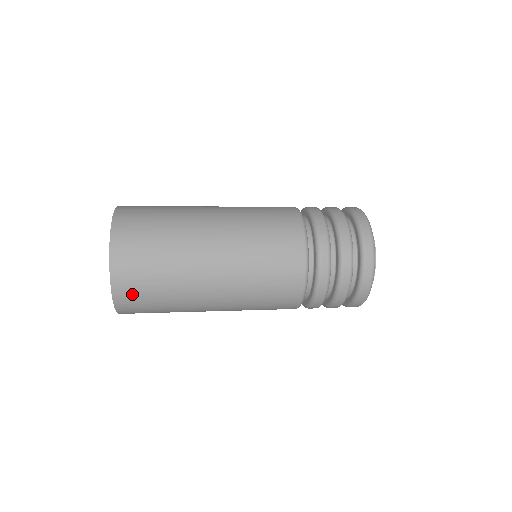
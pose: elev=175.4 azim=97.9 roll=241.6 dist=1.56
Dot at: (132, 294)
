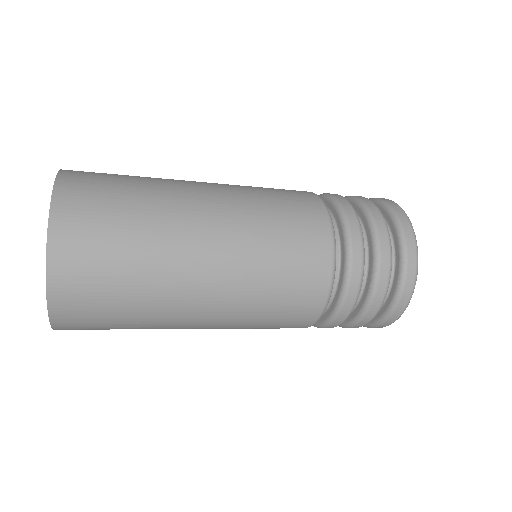
Dot at: (80, 313)
